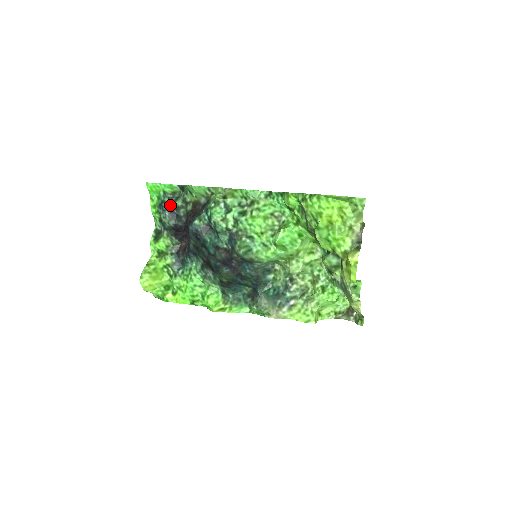
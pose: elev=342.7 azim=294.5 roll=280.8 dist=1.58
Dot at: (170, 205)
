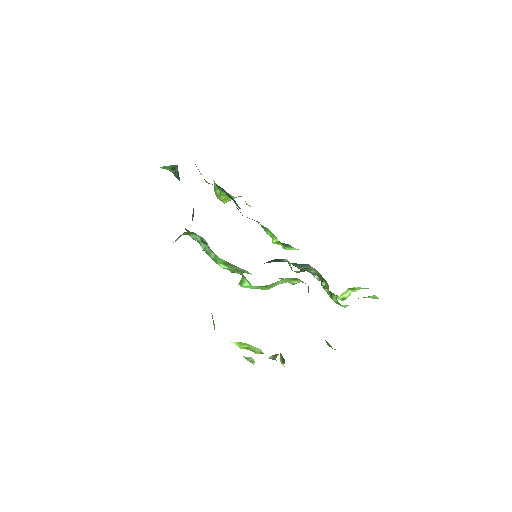
Dot at: occluded
